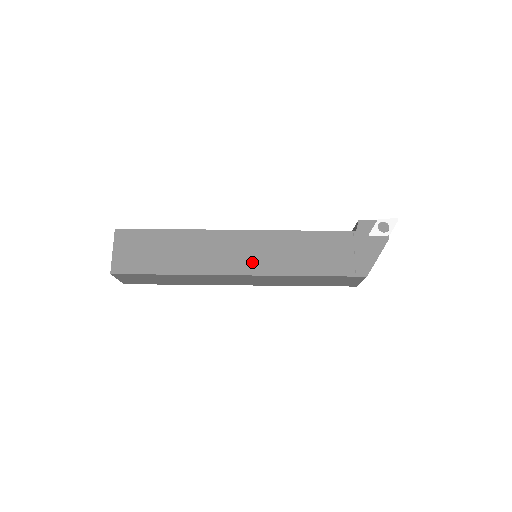
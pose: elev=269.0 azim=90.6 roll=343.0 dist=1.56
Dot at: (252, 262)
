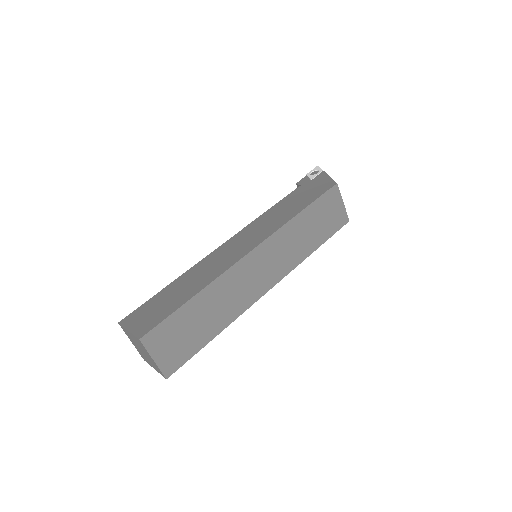
Dot at: (252, 241)
